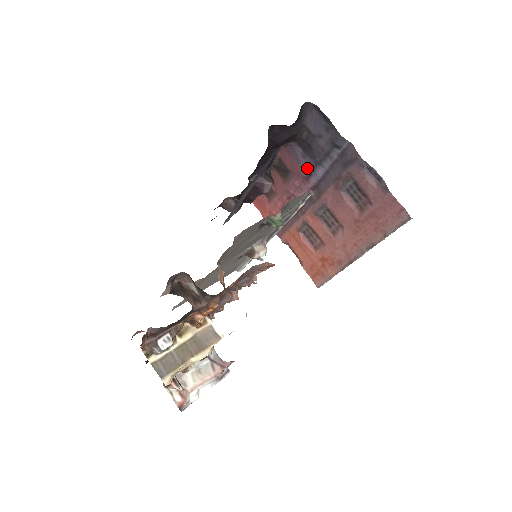
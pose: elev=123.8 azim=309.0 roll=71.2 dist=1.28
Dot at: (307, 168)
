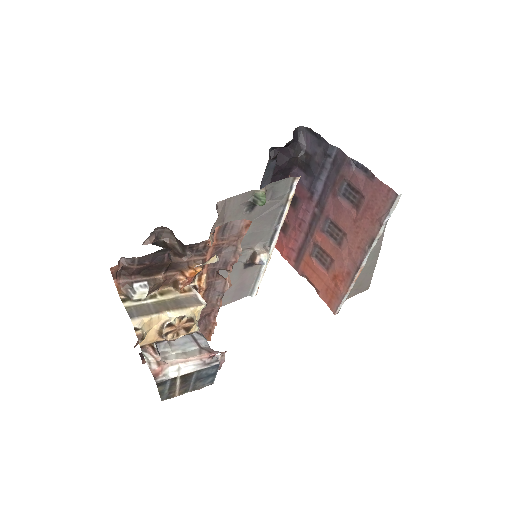
Dot at: (309, 187)
